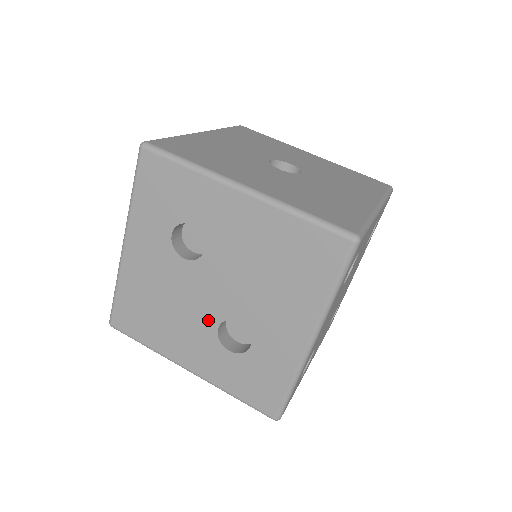
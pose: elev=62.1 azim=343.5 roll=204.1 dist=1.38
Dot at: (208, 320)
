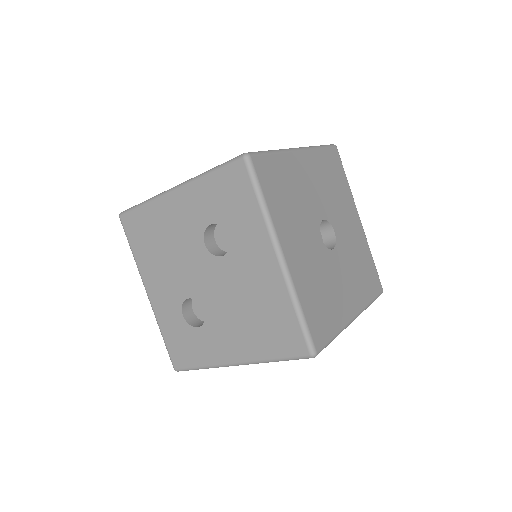
Dot at: (186, 288)
